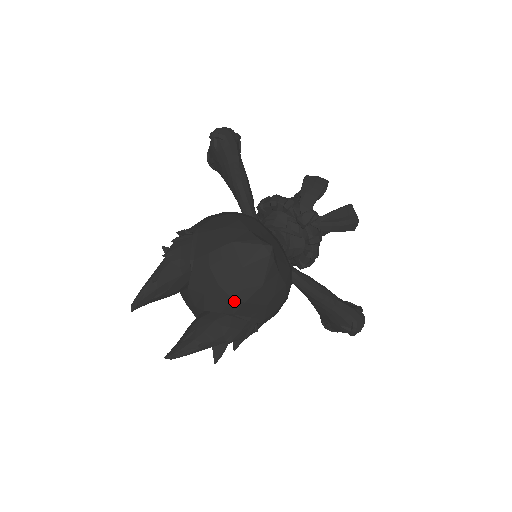
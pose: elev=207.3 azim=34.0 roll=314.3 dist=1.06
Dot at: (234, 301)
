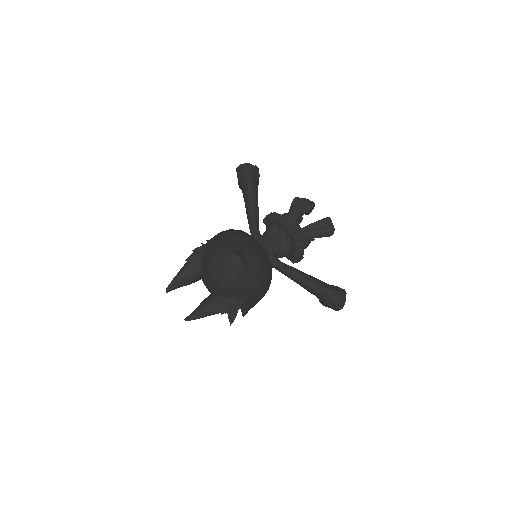
Dot at: (223, 289)
